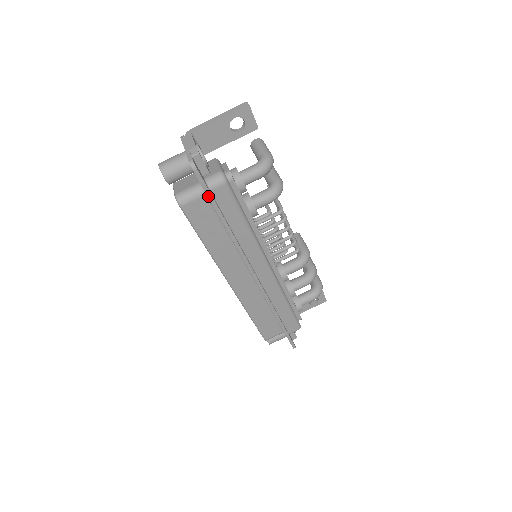
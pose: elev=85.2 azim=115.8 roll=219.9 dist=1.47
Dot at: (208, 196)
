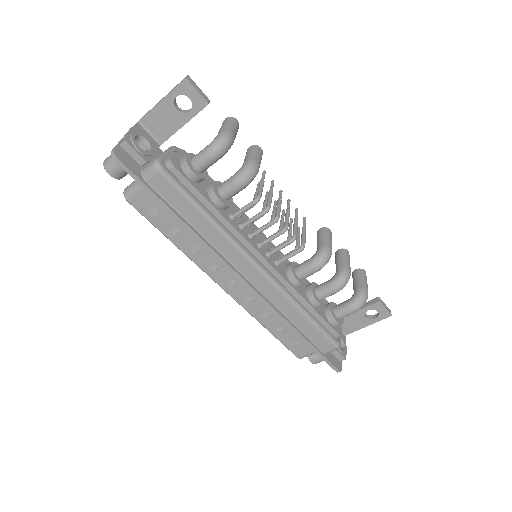
Dot at: (143, 187)
